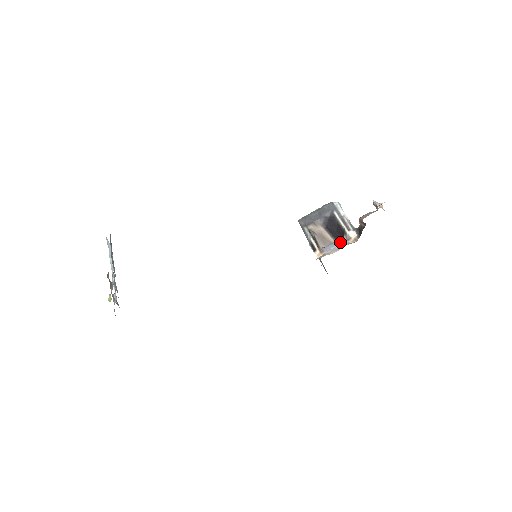
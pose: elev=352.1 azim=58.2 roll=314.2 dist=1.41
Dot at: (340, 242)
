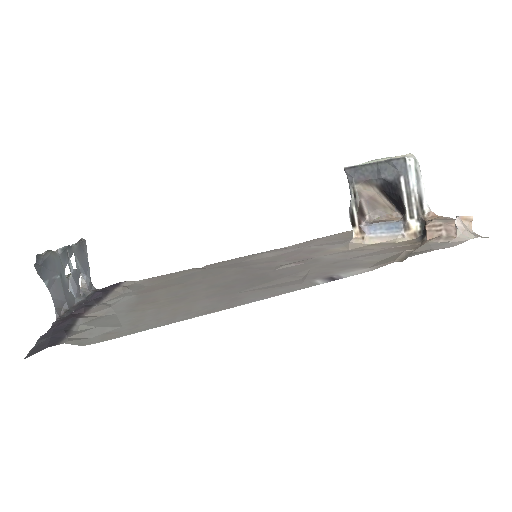
Dot at: (392, 228)
